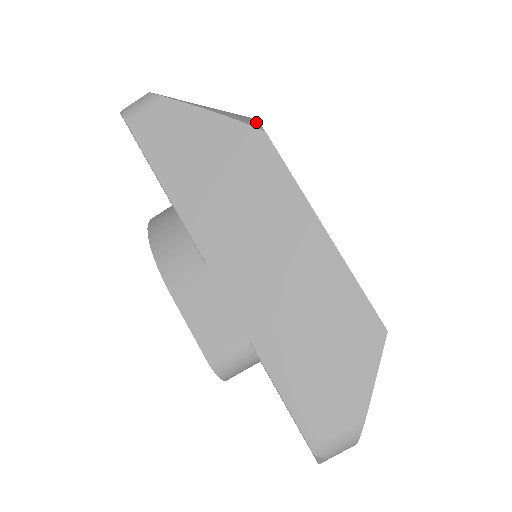
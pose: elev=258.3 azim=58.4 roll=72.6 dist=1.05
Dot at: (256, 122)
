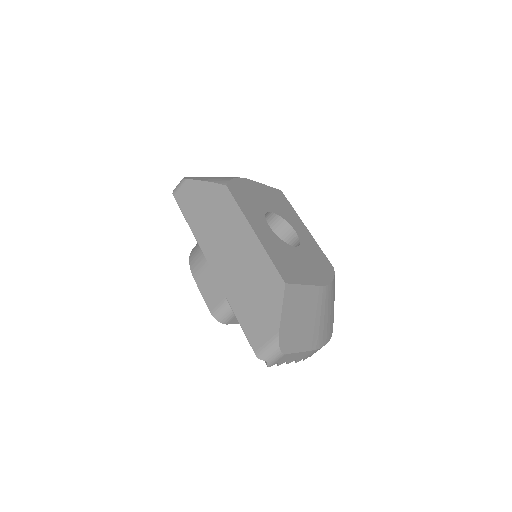
Dot at: (227, 181)
